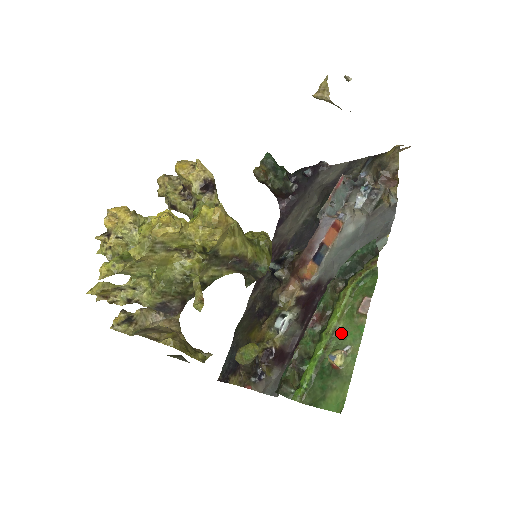
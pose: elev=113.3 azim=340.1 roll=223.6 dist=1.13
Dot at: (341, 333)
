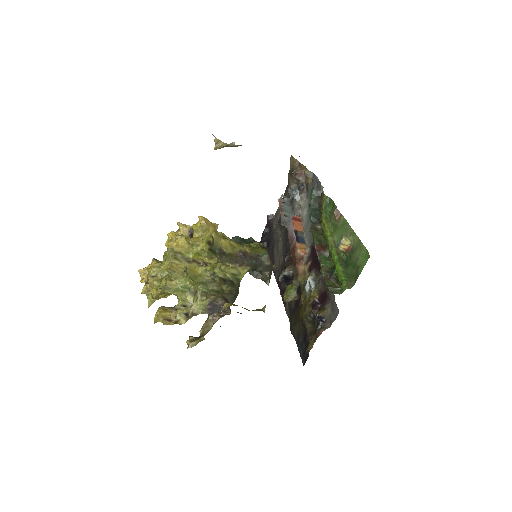
Dot at: (339, 239)
